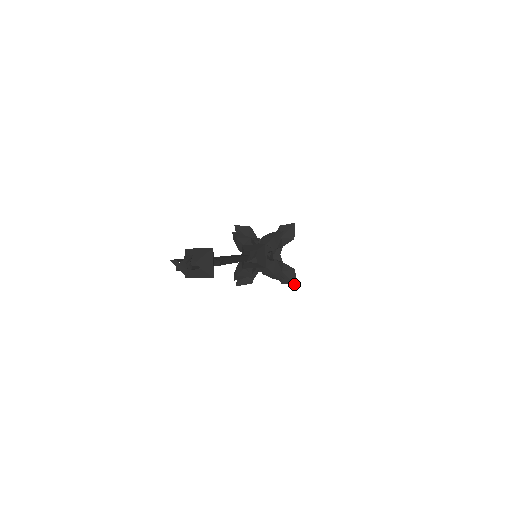
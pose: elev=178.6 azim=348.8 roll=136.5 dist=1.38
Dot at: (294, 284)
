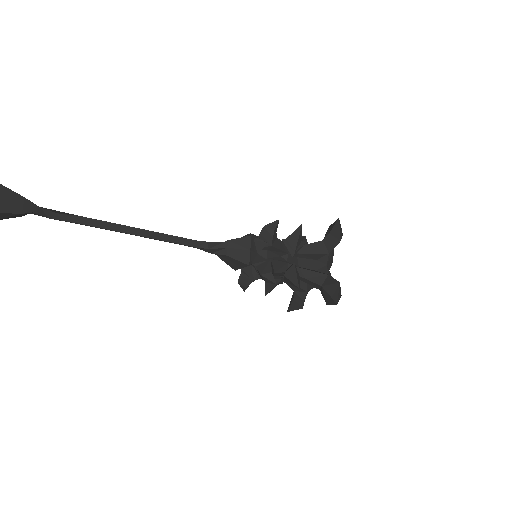
Dot at: (334, 303)
